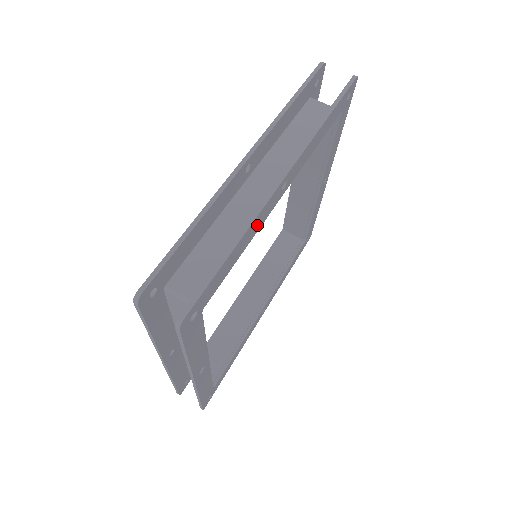
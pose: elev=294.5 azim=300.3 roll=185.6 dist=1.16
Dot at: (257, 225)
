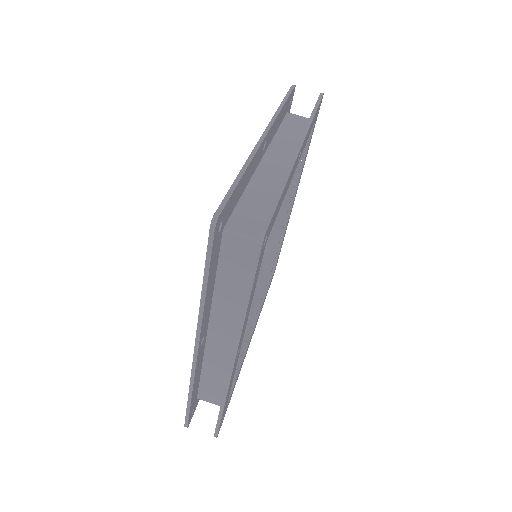
Dot at: (289, 180)
